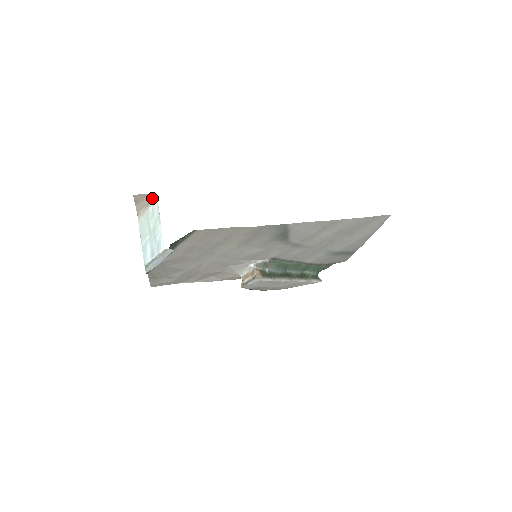
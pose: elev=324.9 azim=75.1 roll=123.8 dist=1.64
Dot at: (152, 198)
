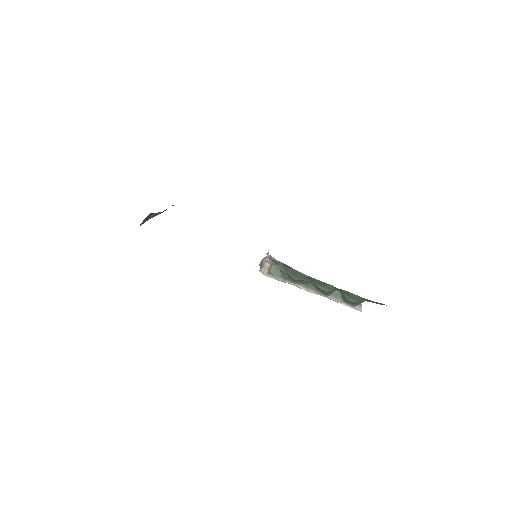
Dot at: occluded
